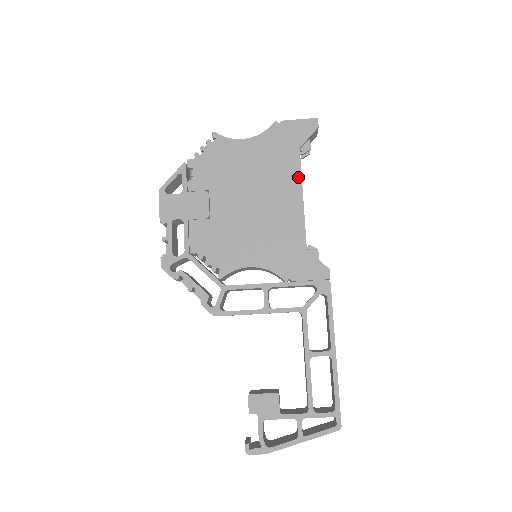
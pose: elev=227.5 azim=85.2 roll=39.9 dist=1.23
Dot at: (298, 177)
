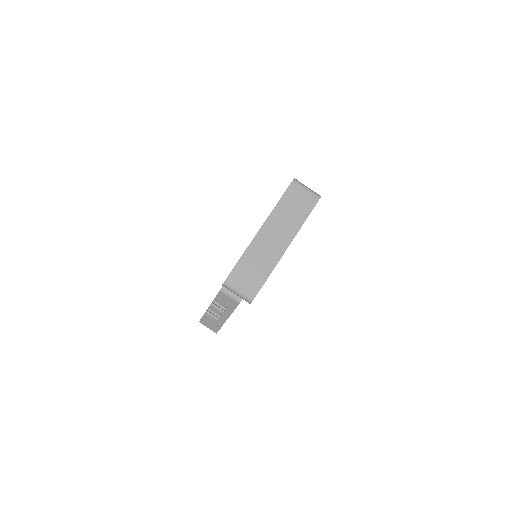
Dot at: occluded
